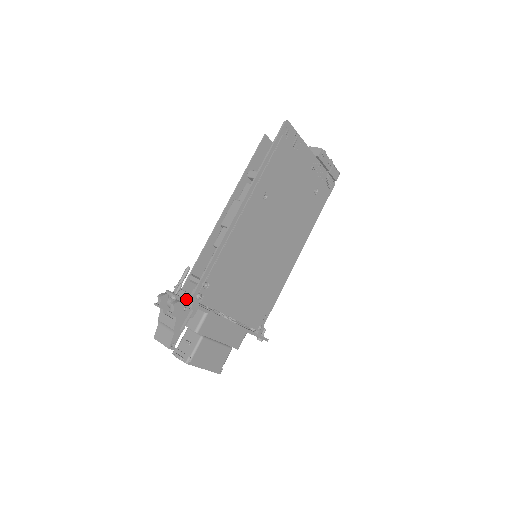
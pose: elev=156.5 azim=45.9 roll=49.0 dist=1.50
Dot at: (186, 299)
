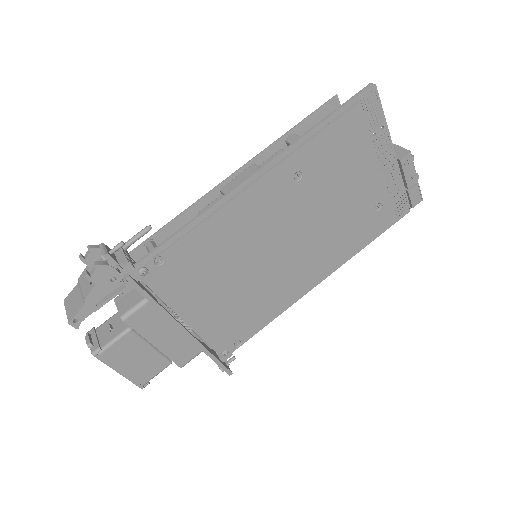
Dot at: (121, 266)
